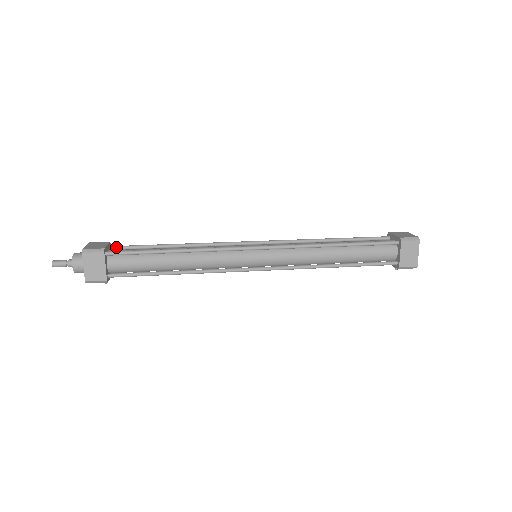
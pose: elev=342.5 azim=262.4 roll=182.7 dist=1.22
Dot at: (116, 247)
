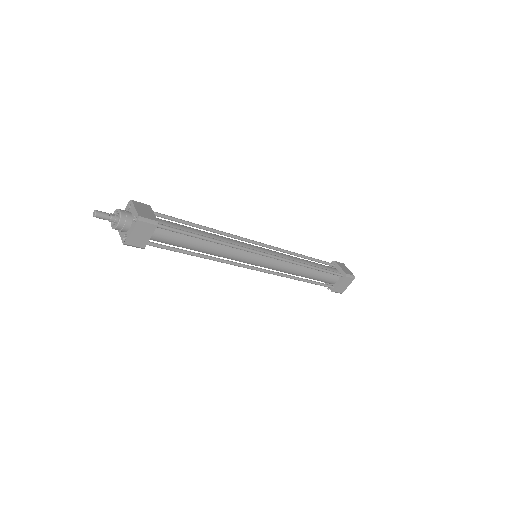
Dot at: (155, 213)
